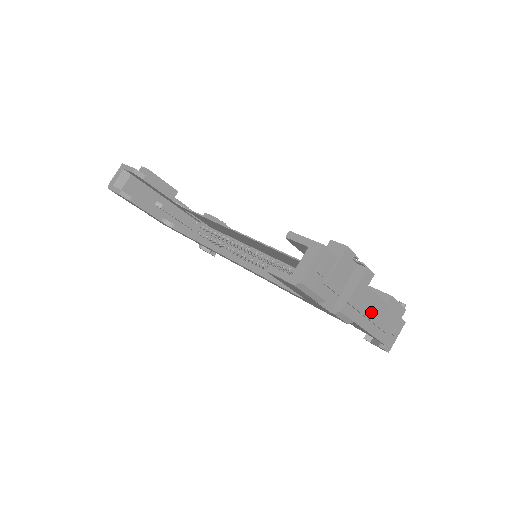
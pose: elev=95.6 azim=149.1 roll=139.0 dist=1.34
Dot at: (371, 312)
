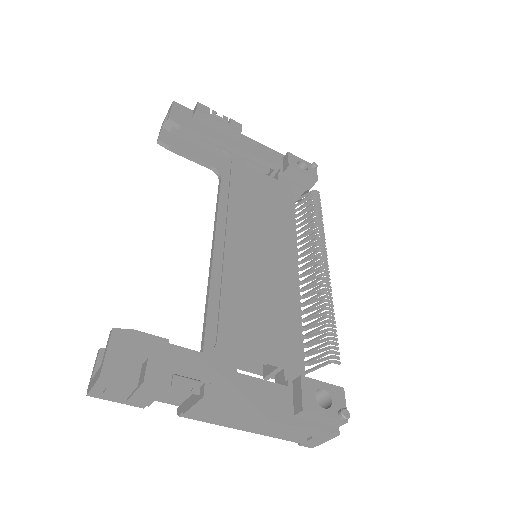
Dot at: (242, 423)
